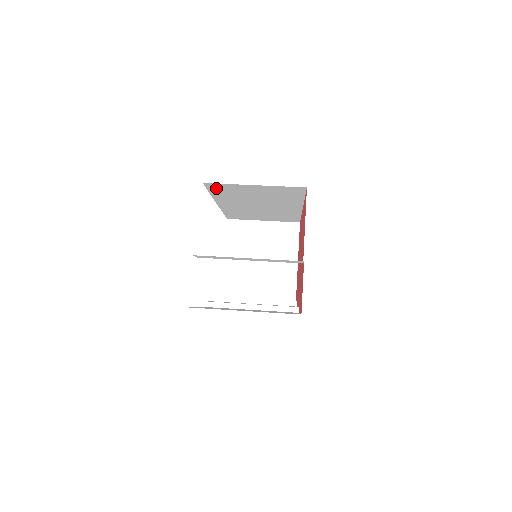
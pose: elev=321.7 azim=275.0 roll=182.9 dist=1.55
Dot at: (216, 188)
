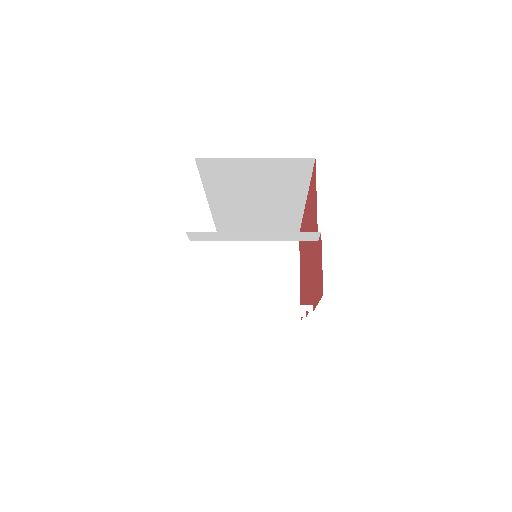
Dot at: (209, 169)
